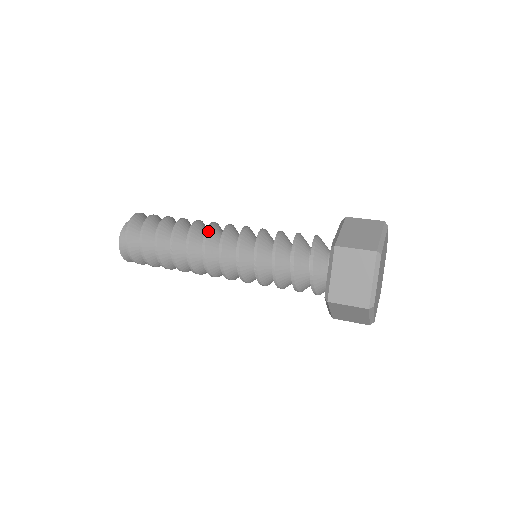
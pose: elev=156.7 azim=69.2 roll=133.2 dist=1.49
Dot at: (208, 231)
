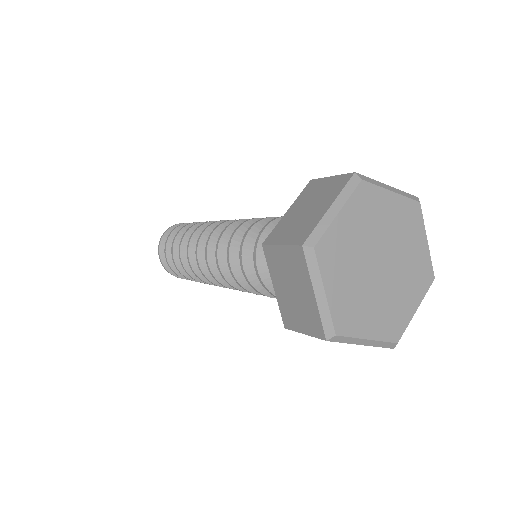
Dot at: (200, 238)
